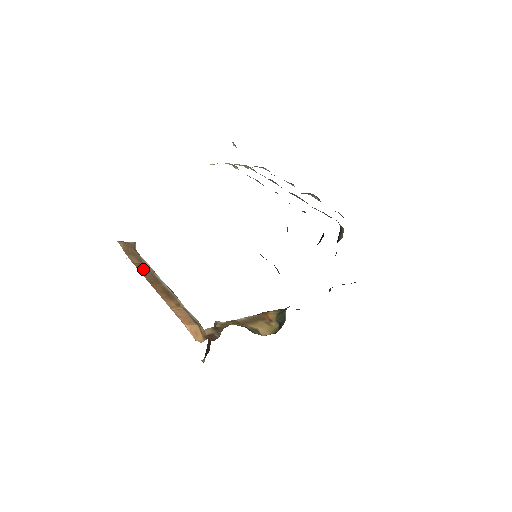
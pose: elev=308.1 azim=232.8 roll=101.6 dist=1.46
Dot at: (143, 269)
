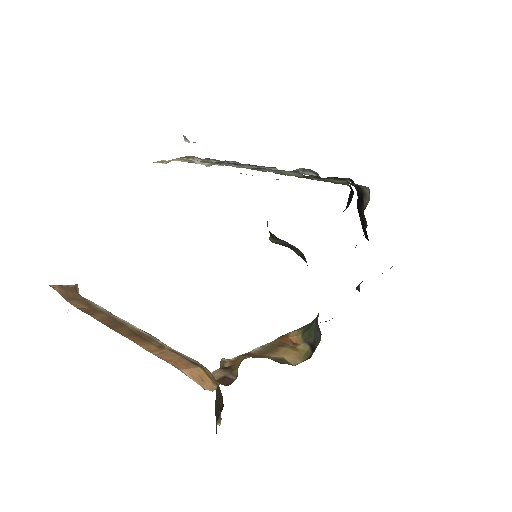
Dot at: (95, 313)
